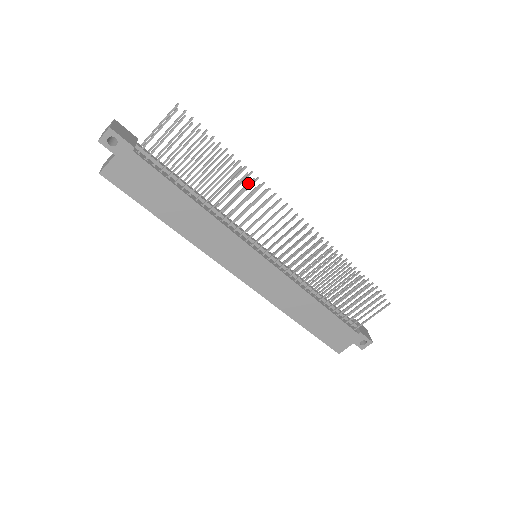
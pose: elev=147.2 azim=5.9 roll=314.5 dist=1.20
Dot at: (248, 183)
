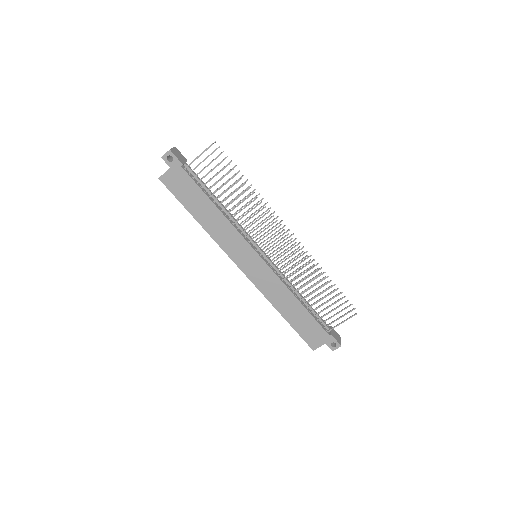
Dot at: (254, 199)
